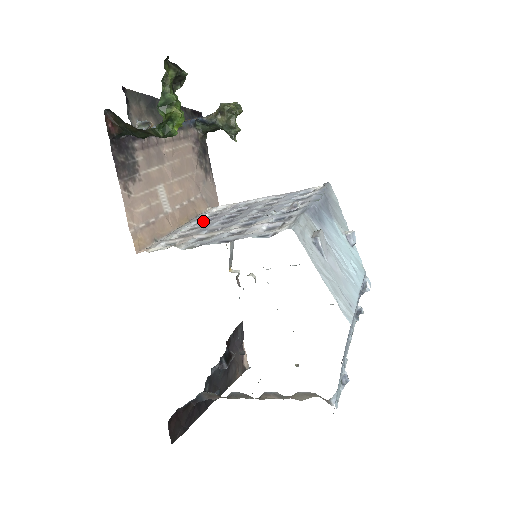
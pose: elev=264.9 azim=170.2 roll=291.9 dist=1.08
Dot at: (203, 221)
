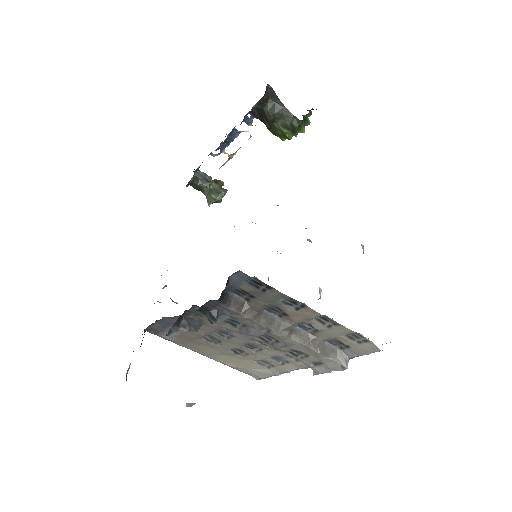
Dot at: occluded
